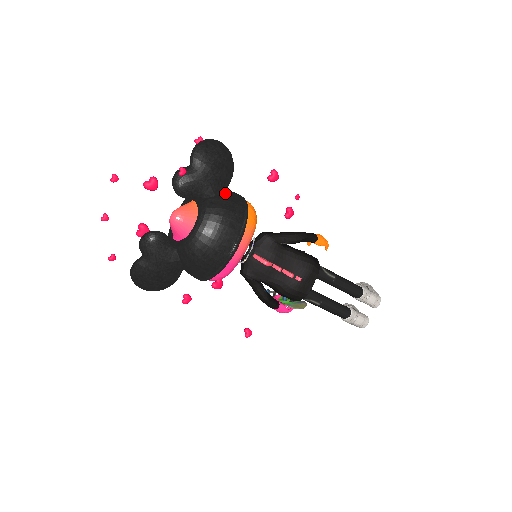
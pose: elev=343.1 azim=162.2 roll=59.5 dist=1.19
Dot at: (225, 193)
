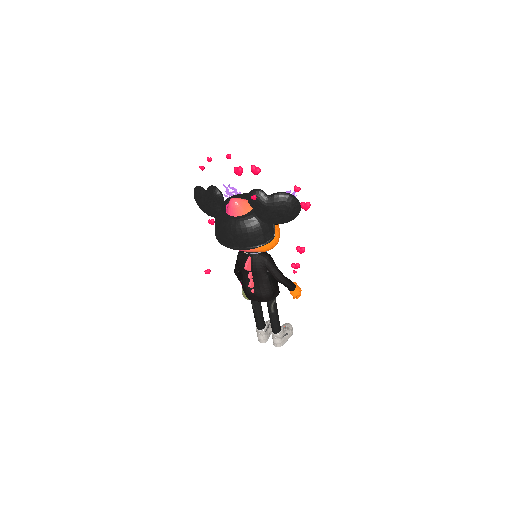
Dot at: (268, 225)
